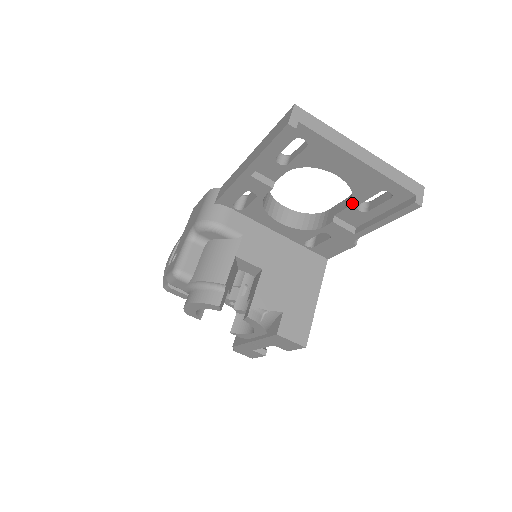
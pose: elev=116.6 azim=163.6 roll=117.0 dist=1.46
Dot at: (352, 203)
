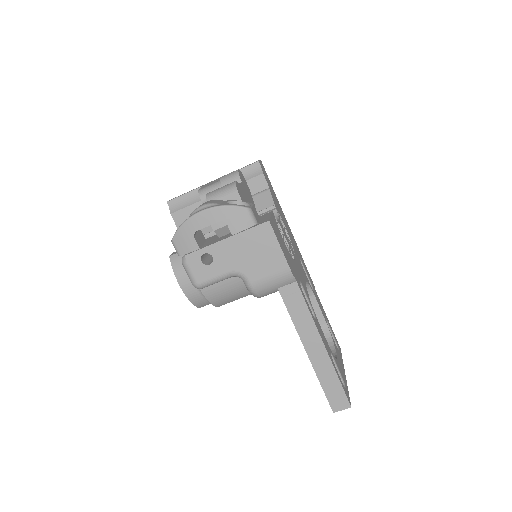
Dot at: occluded
